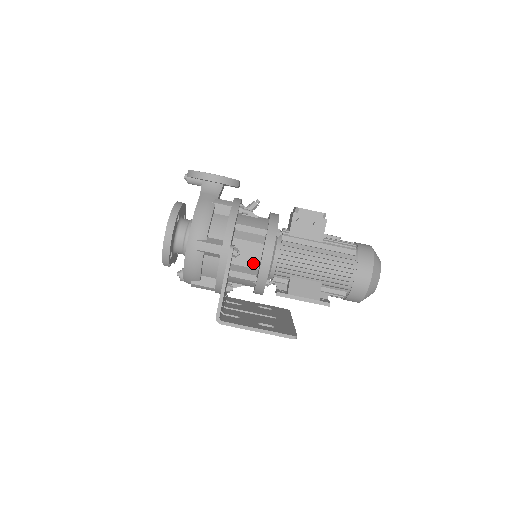
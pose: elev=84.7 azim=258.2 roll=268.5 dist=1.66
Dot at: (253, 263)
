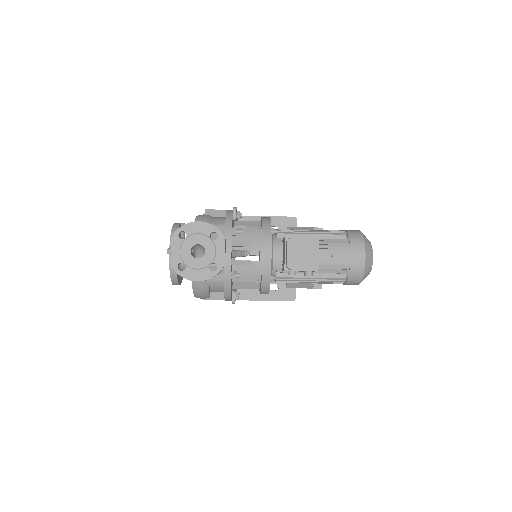
Dot at: occluded
